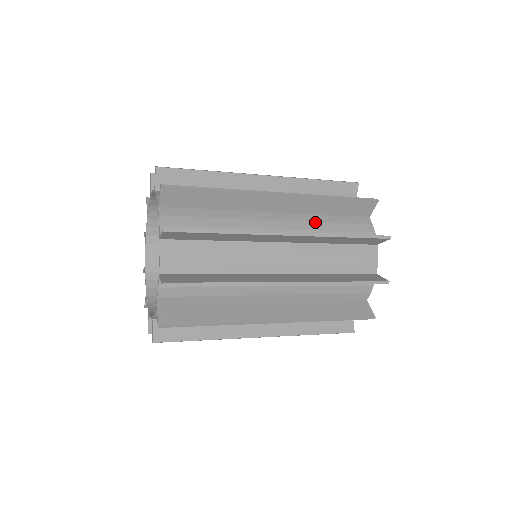
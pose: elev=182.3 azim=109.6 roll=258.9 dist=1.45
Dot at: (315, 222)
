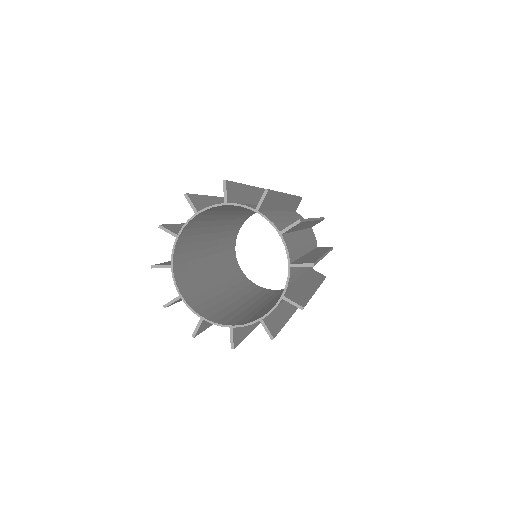
Dot at: occluded
